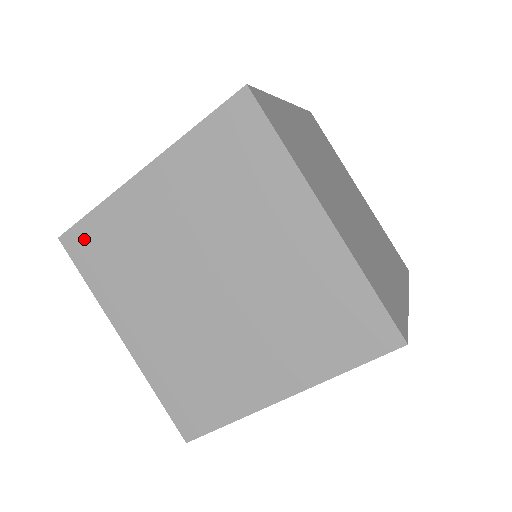
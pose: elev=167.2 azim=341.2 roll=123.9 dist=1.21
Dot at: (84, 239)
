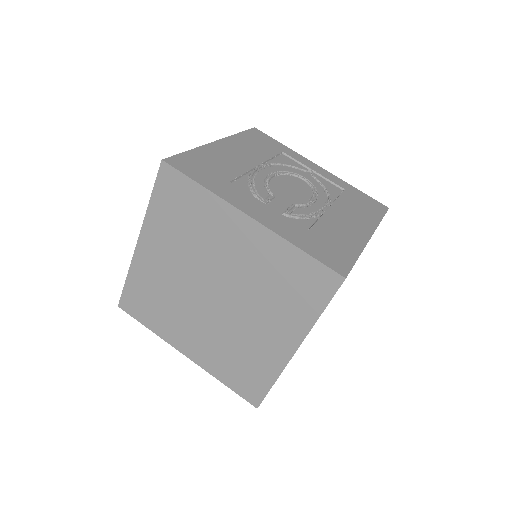
Dot at: (176, 185)
